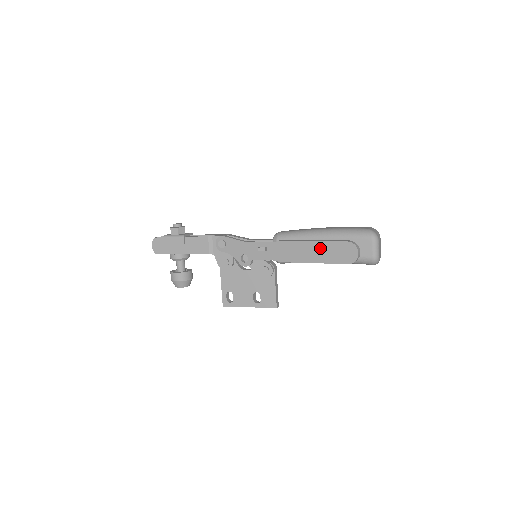
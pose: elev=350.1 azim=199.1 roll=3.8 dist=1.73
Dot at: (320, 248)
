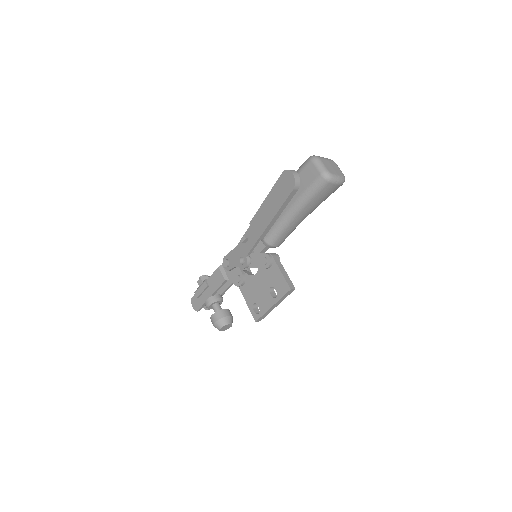
Dot at: (272, 198)
